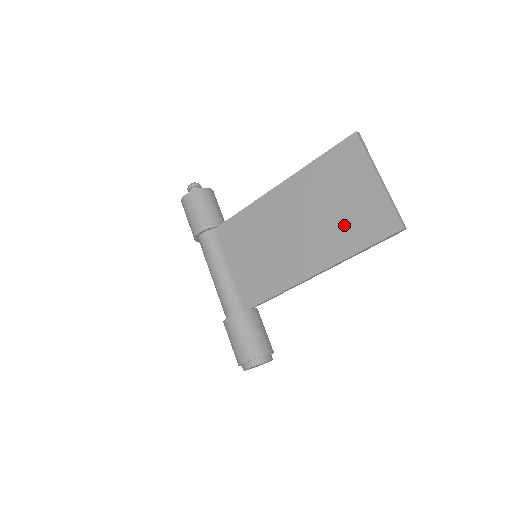
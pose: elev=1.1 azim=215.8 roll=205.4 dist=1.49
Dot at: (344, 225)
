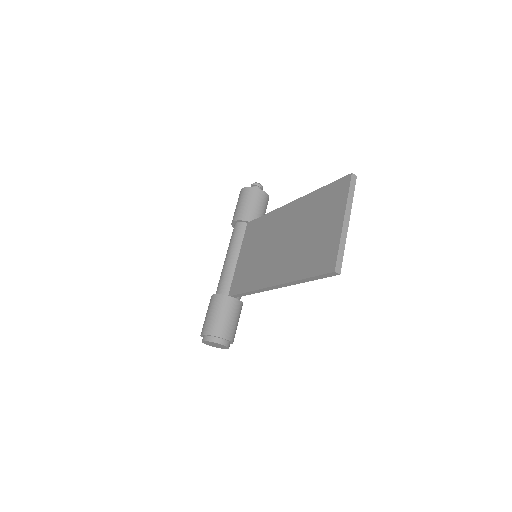
Dot at: (306, 252)
